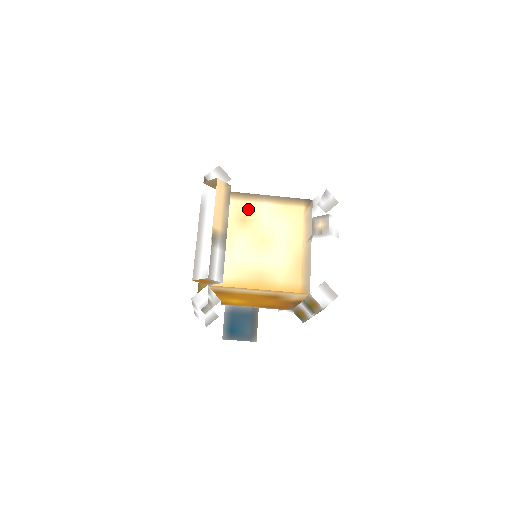
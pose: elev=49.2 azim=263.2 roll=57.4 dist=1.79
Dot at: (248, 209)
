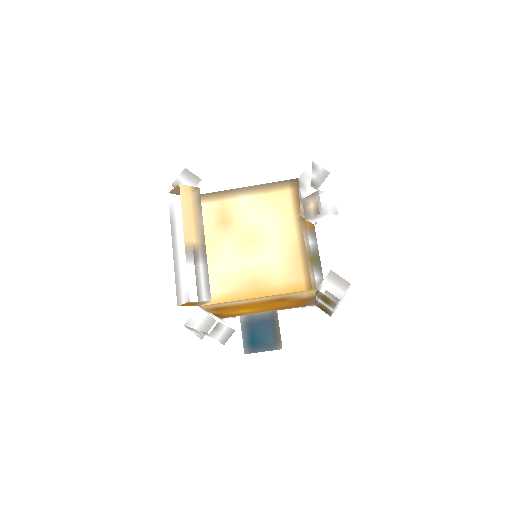
Dot at: (226, 209)
